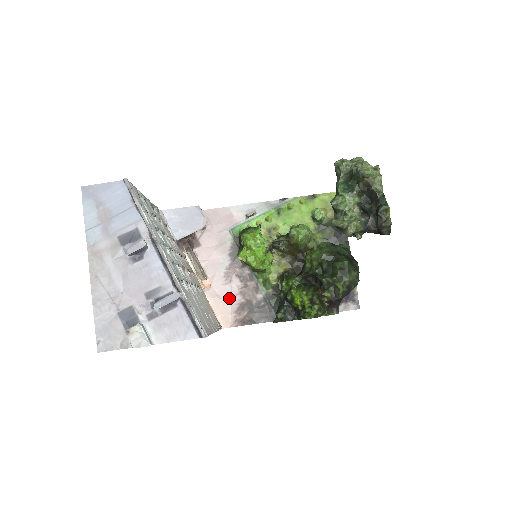
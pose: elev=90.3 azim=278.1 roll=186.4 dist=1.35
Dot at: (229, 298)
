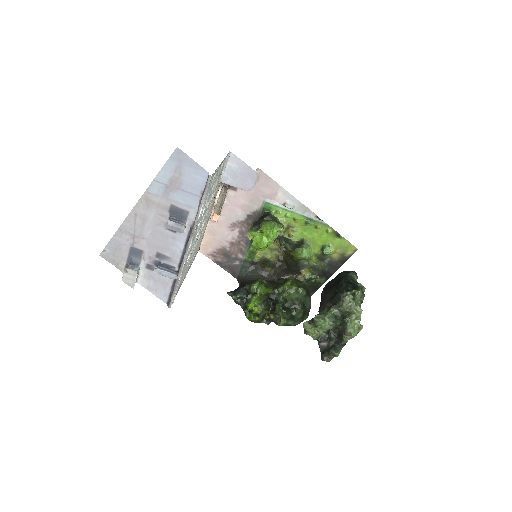
Dot at: (221, 239)
